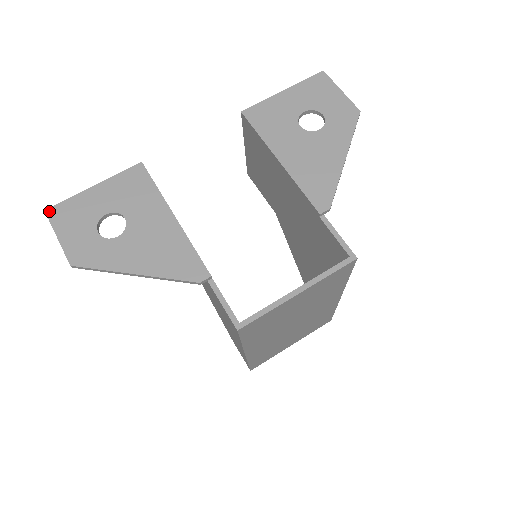
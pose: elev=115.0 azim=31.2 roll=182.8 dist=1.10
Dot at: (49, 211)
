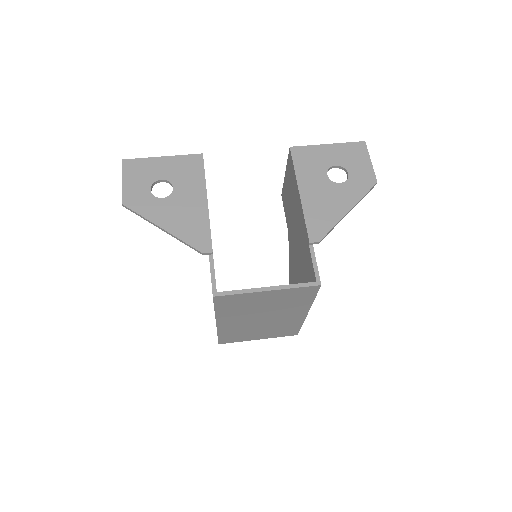
Dot at: (125, 161)
